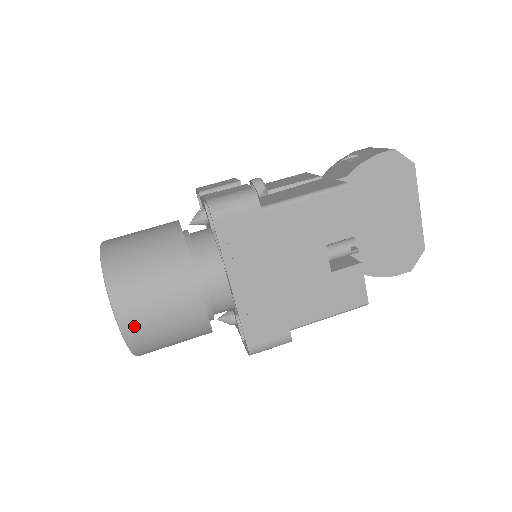
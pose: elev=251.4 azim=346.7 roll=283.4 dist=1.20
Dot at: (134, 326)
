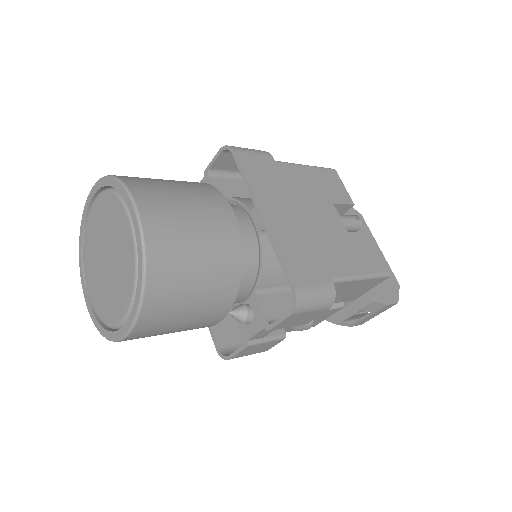
Dot at: (158, 222)
